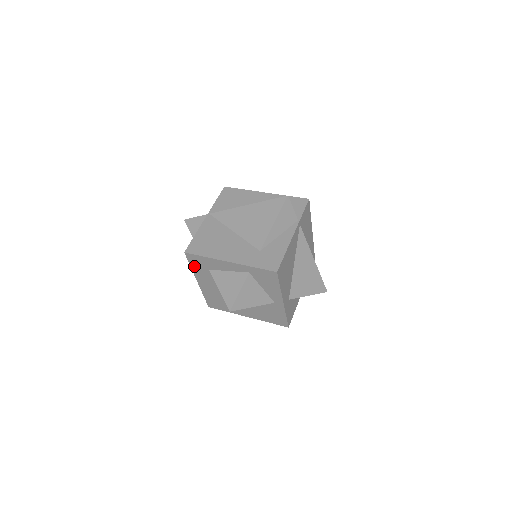
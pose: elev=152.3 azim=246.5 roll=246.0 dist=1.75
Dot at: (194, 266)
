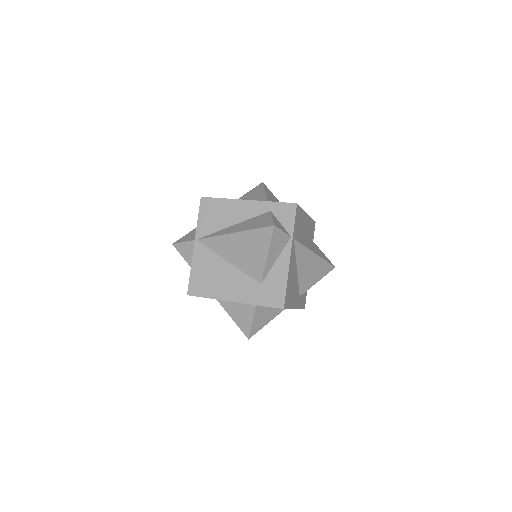
Dot at: occluded
